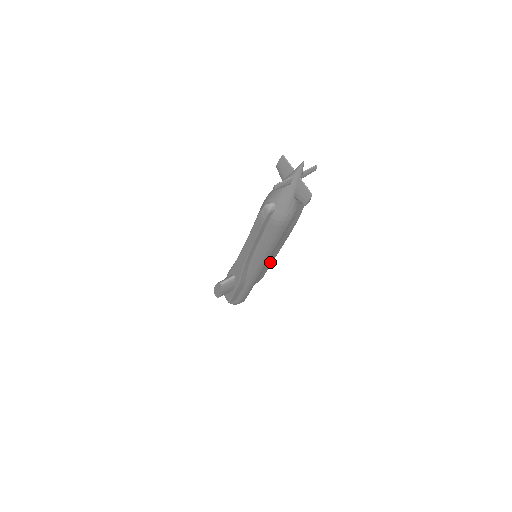
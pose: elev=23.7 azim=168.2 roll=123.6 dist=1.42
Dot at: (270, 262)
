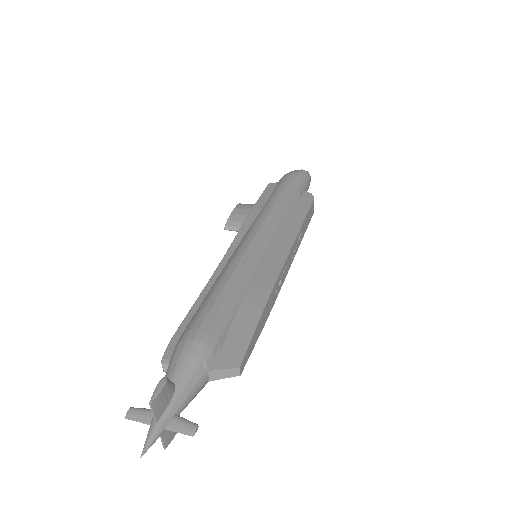
Dot at: occluded
